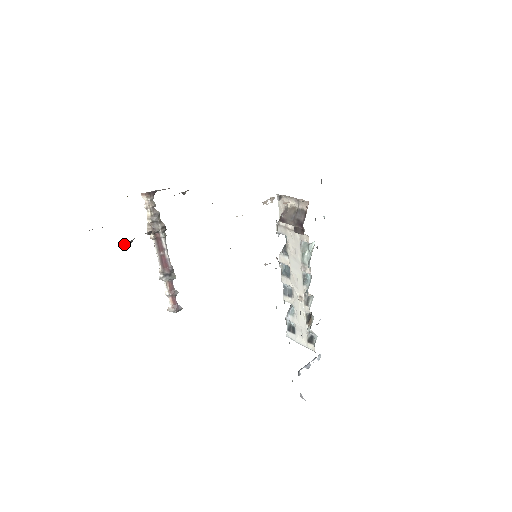
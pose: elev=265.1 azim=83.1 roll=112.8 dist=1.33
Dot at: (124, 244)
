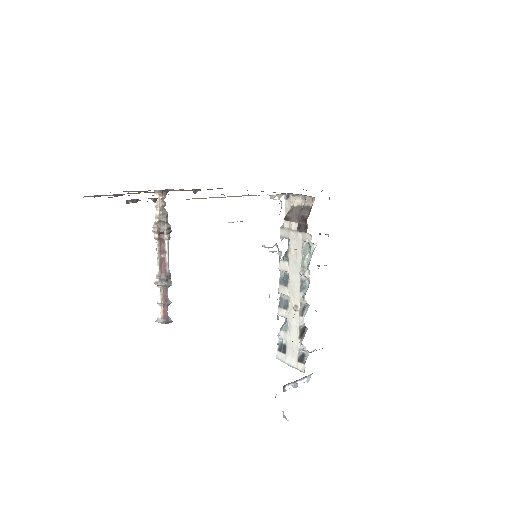
Dot at: (128, 201)
